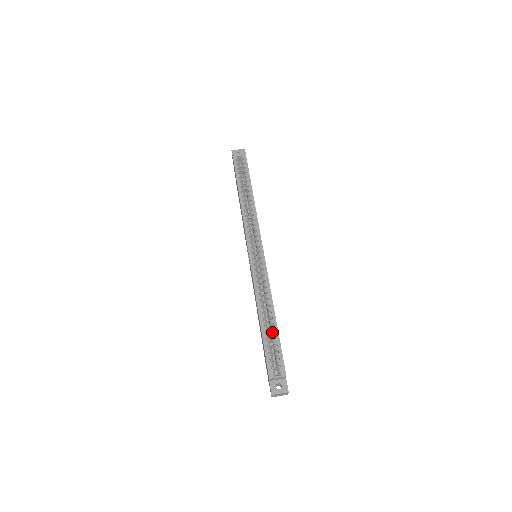
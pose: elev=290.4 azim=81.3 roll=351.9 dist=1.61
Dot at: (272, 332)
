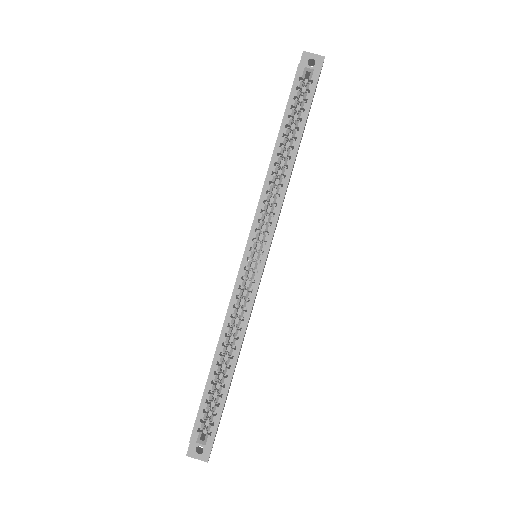
Dot at: (222, 383)
